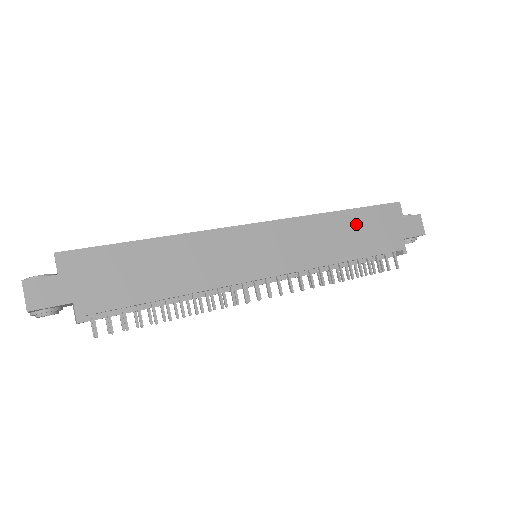
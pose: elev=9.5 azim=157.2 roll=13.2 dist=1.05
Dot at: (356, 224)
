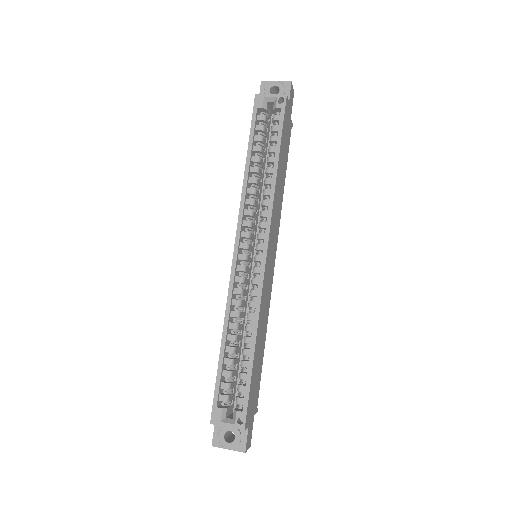
Dot at: (282, 156)
